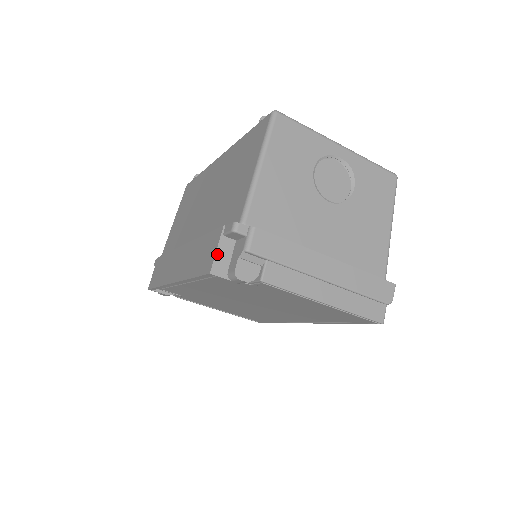
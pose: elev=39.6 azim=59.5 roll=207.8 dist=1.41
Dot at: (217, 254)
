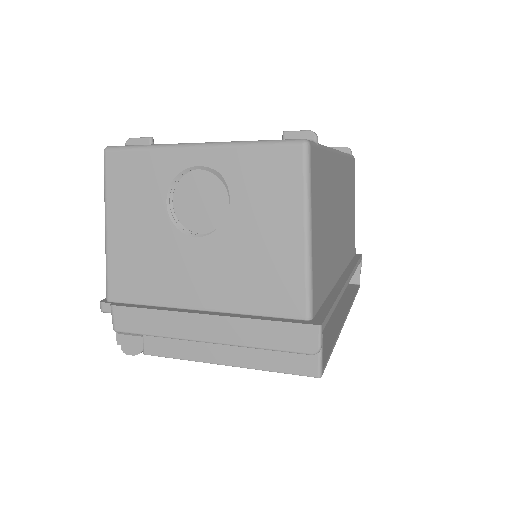
Dot at: occluded
